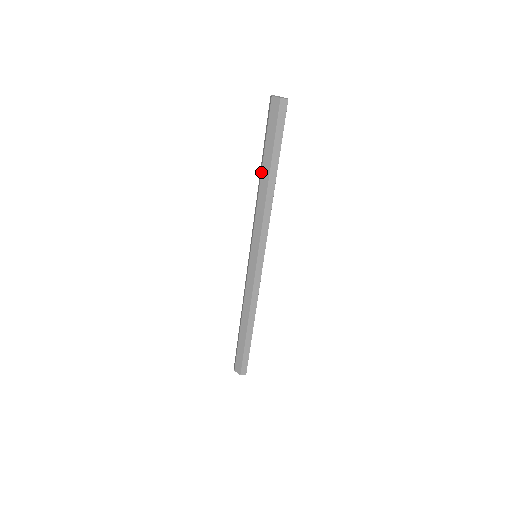
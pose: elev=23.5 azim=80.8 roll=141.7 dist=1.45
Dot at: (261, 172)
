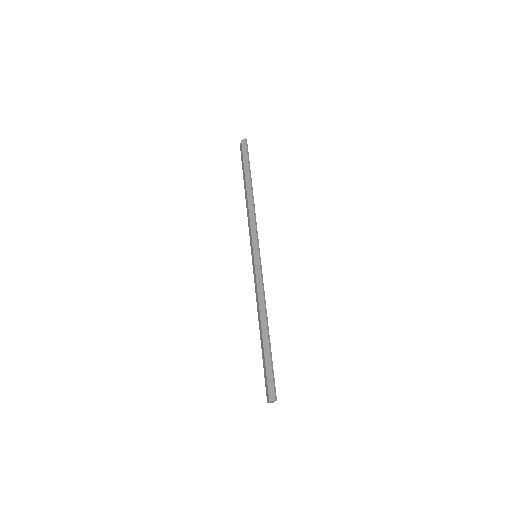
Dot at: (245, 191)
